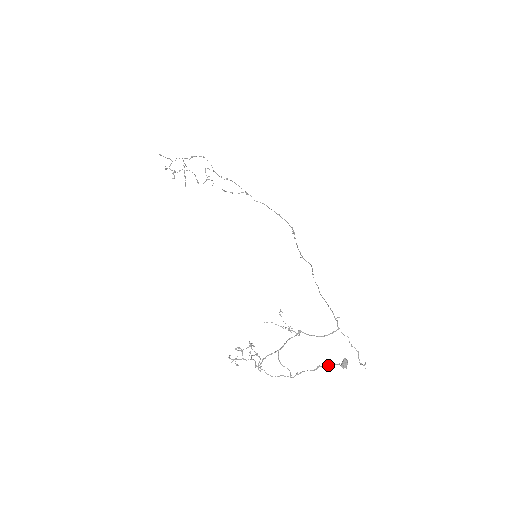
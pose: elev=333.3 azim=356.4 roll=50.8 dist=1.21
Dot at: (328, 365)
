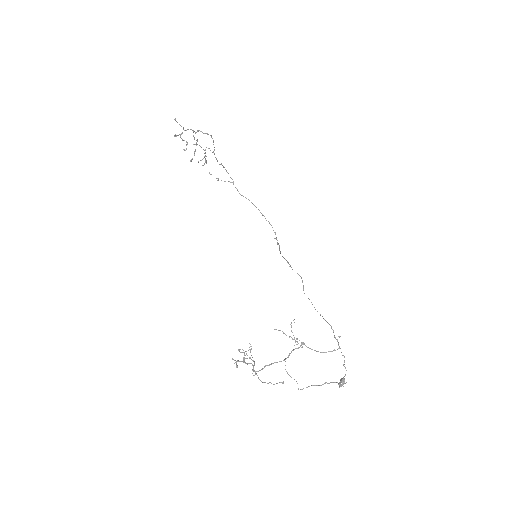
Dot at: (332, 382)
